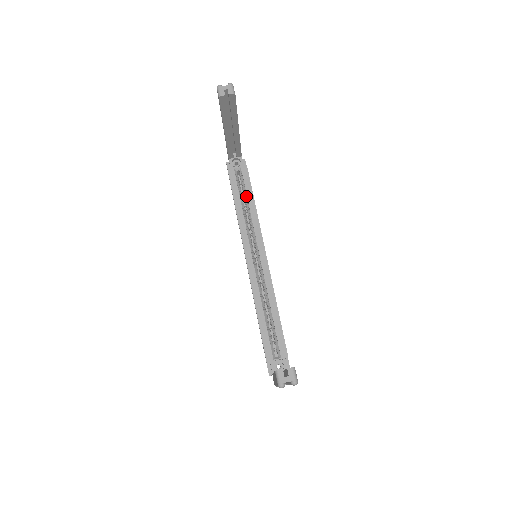
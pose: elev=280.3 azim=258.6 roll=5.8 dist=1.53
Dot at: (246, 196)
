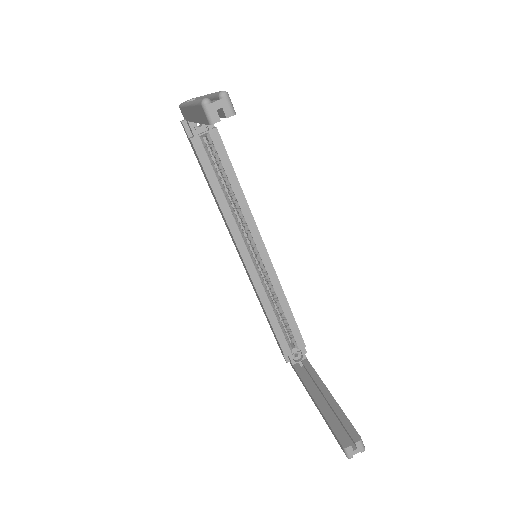
Dot at: (225, 175)
